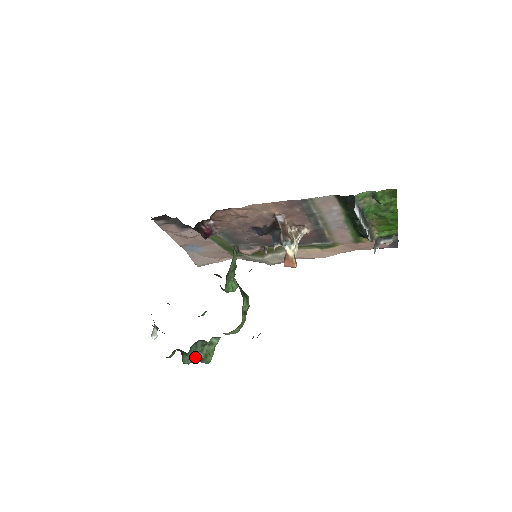
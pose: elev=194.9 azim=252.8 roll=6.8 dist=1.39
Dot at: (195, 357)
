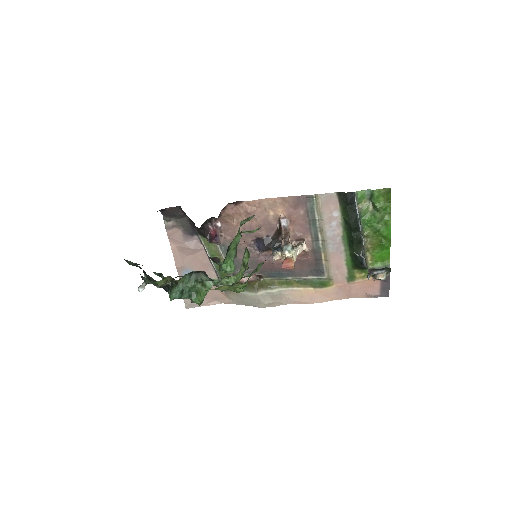
Dot at: (185, 291)
